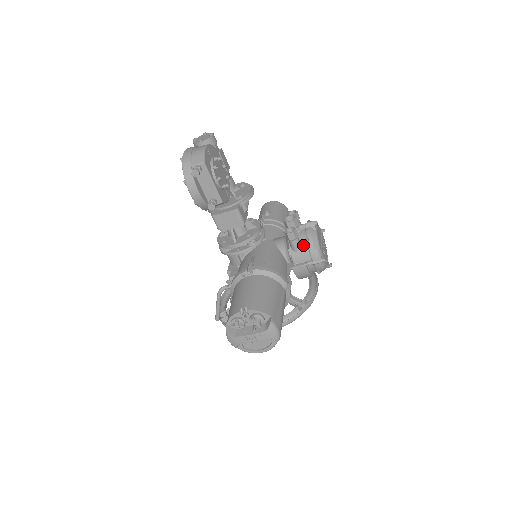
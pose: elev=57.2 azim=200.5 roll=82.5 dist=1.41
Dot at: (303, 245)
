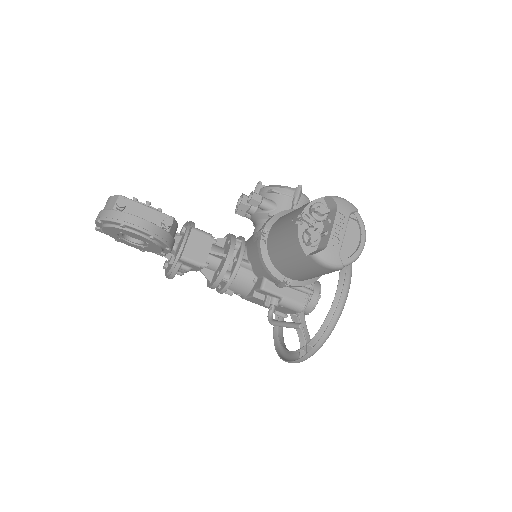
Dot at: (273, 198)
